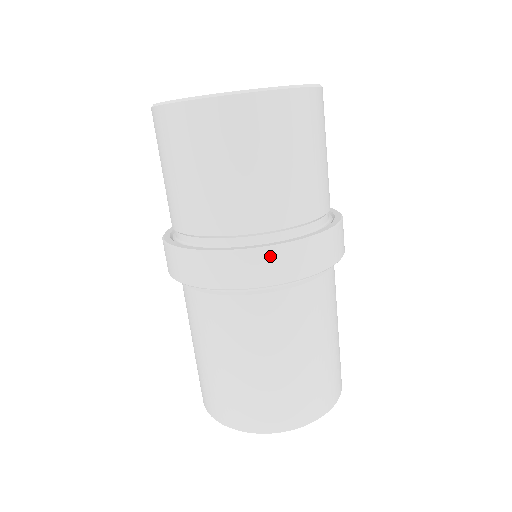
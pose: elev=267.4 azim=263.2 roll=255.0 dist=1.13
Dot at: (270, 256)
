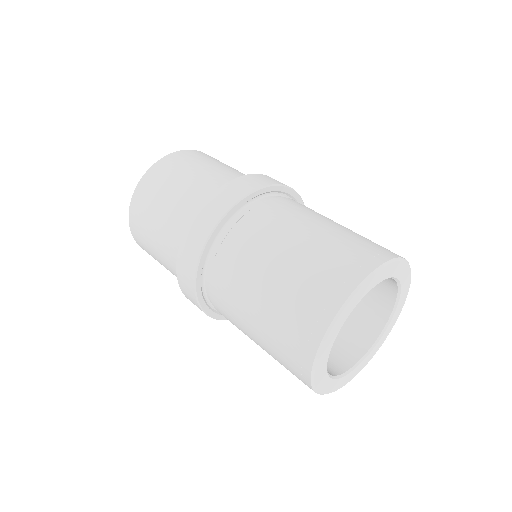
Dot at: (196, 221)
